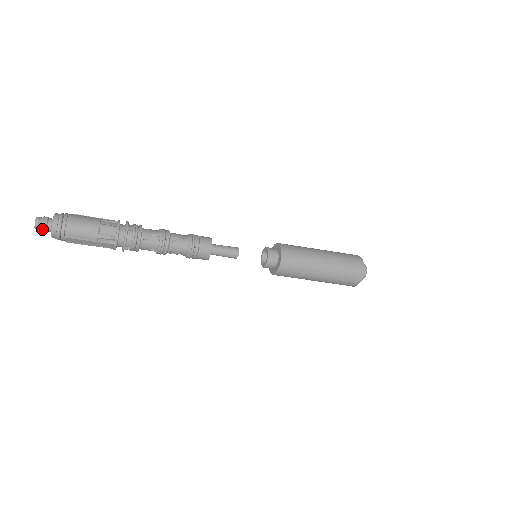
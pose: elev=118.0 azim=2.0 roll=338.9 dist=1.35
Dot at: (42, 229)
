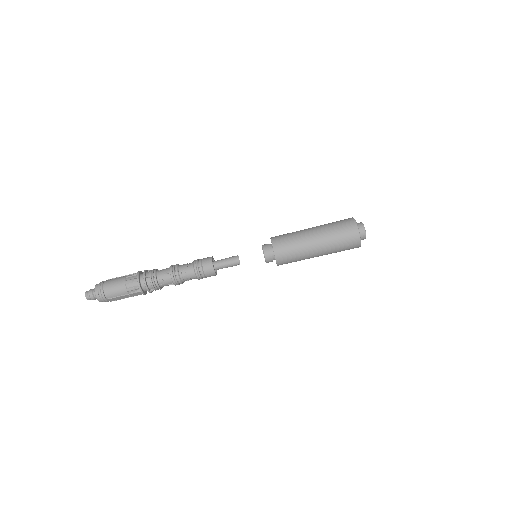
Dot at: (92, 299)
